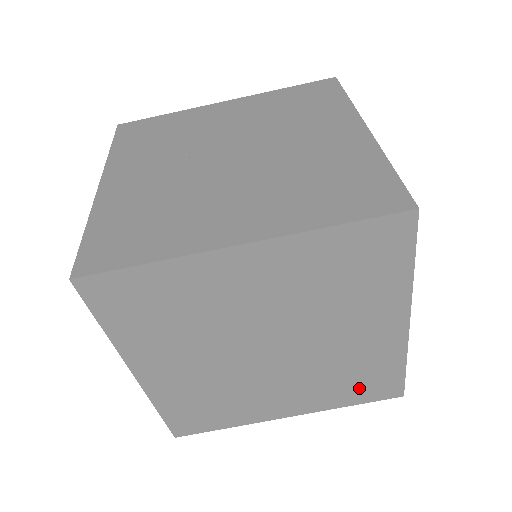
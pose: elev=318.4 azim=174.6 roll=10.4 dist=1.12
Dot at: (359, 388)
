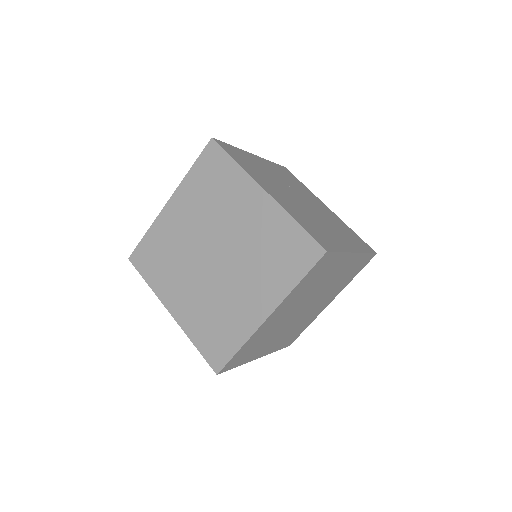
Dot at: (210, 337)
